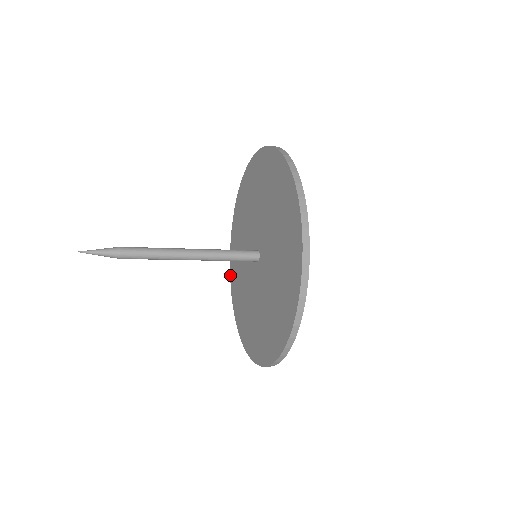
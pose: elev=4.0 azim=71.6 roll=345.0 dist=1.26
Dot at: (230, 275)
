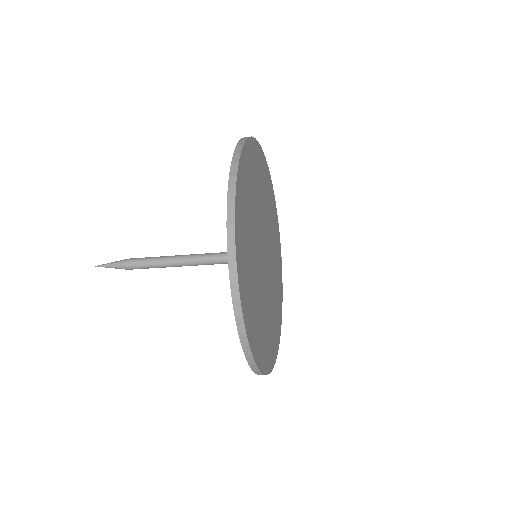
Dot at: occluded
